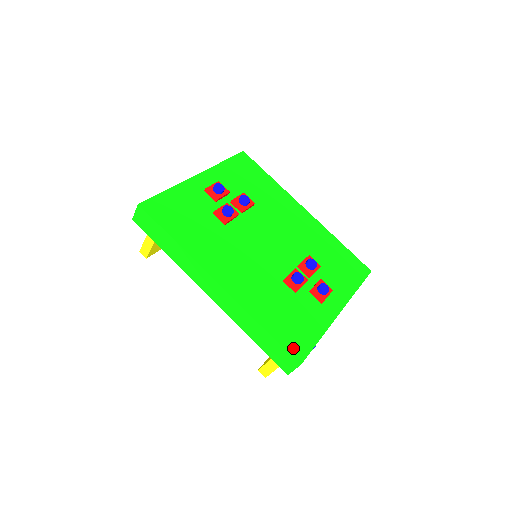
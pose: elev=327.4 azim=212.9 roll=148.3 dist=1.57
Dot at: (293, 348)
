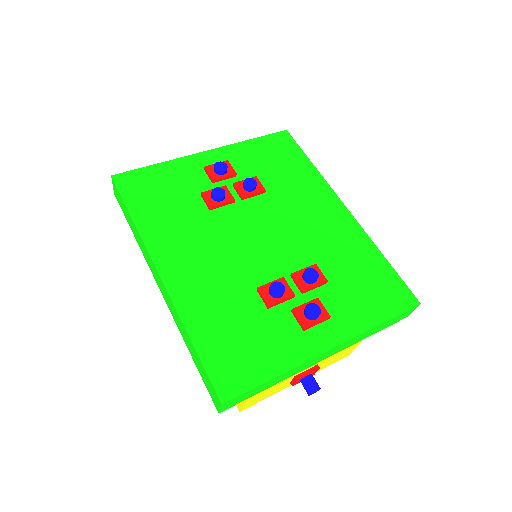
Dot at: (223, 378)
